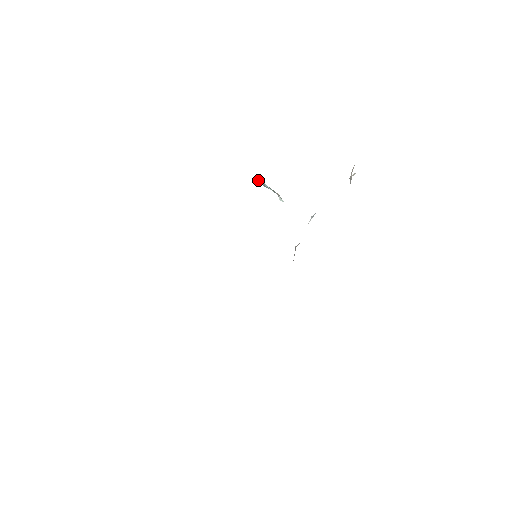
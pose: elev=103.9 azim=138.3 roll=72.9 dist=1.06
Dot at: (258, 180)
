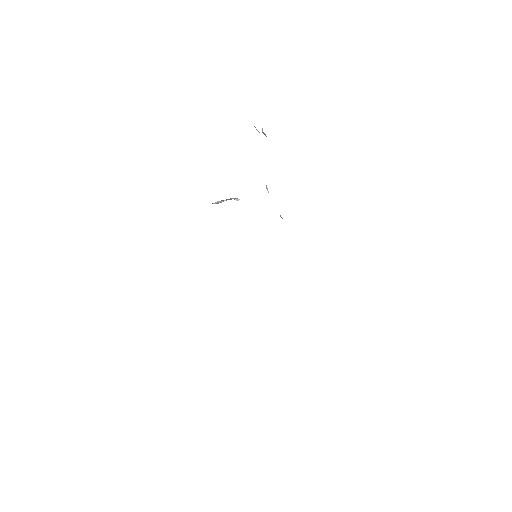
Dot at: occluded
